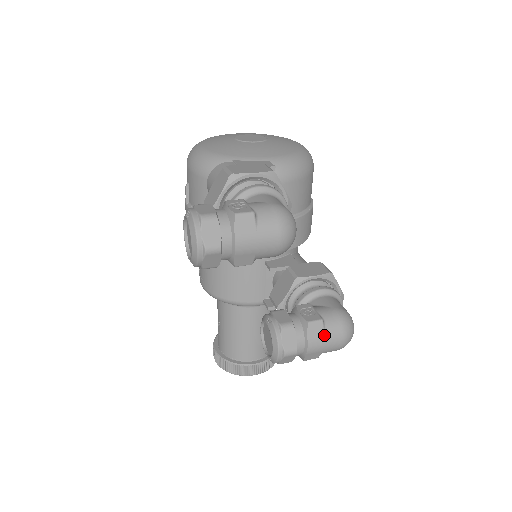
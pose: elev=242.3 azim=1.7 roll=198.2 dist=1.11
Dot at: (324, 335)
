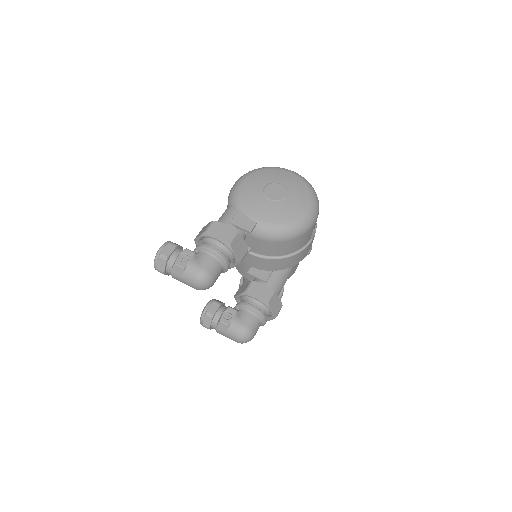
Dot at: (226, 332)
